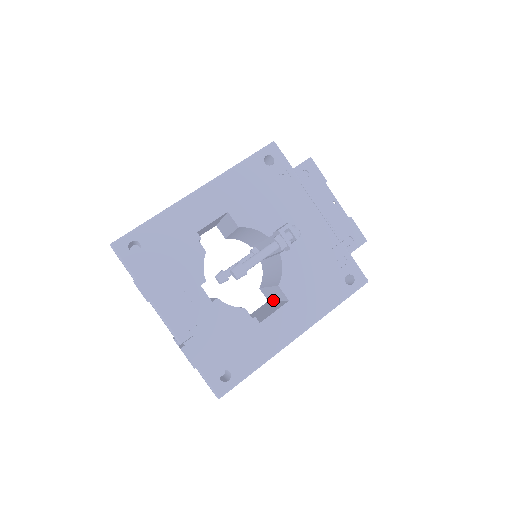
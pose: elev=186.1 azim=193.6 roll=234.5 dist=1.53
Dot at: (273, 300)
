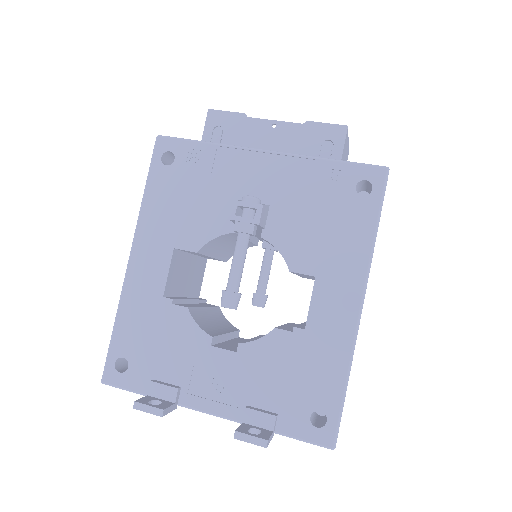
Dot at: occluded
